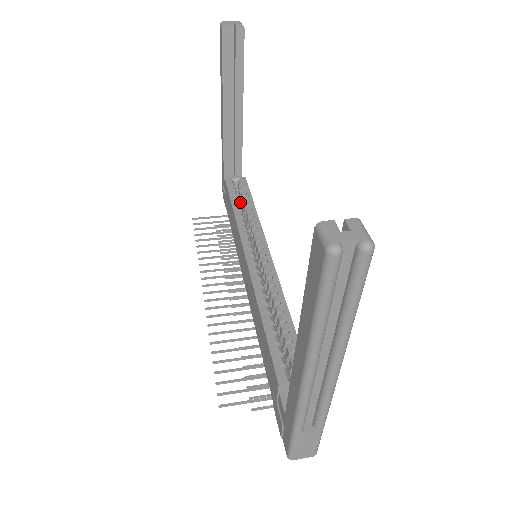
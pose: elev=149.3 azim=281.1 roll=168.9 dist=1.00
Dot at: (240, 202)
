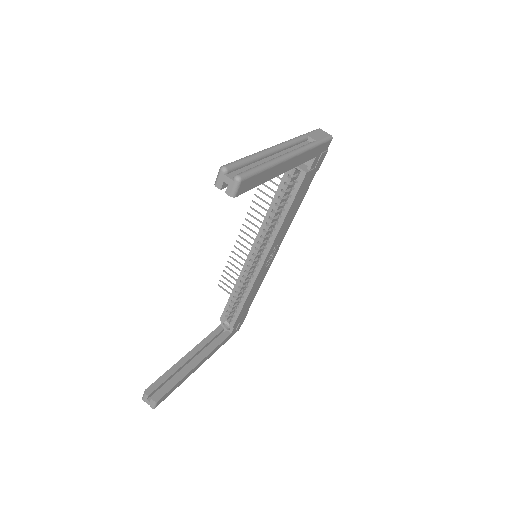
Dot at: occluded
